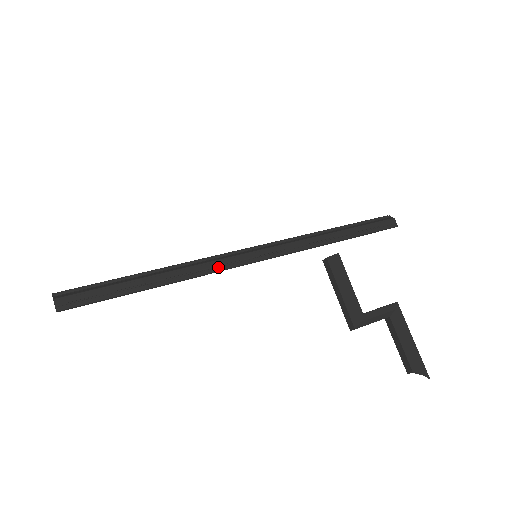
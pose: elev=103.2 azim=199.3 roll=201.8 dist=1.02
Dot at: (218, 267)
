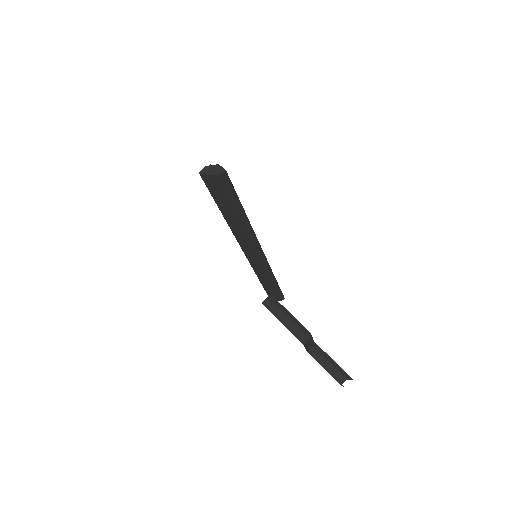
Dot at: (256, 238)
